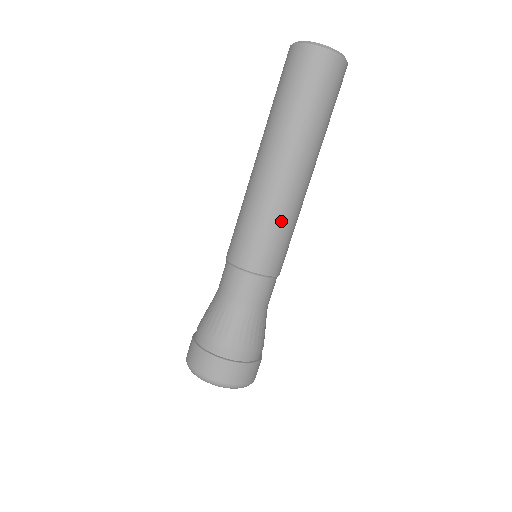
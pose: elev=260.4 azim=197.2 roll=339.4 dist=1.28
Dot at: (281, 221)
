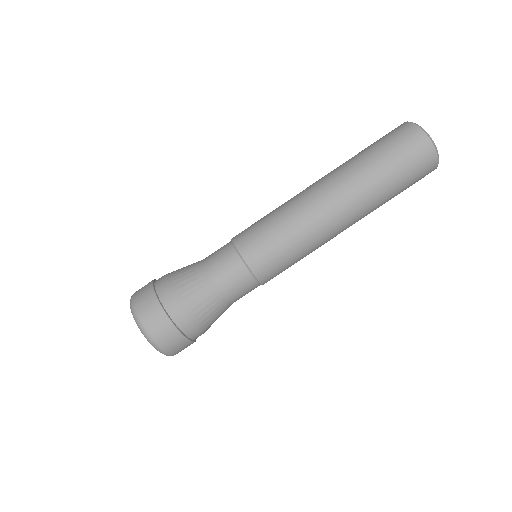
Dot at: (298, 238)
